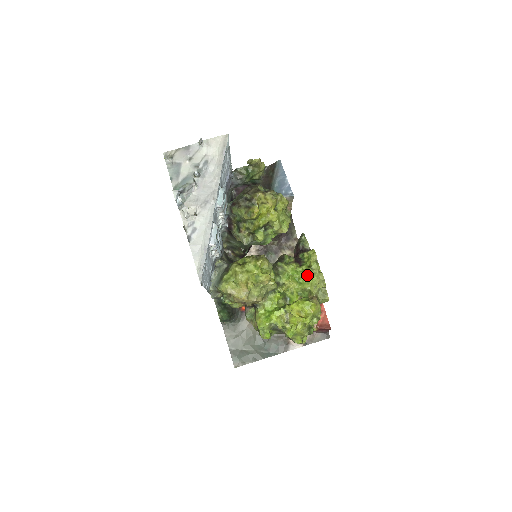
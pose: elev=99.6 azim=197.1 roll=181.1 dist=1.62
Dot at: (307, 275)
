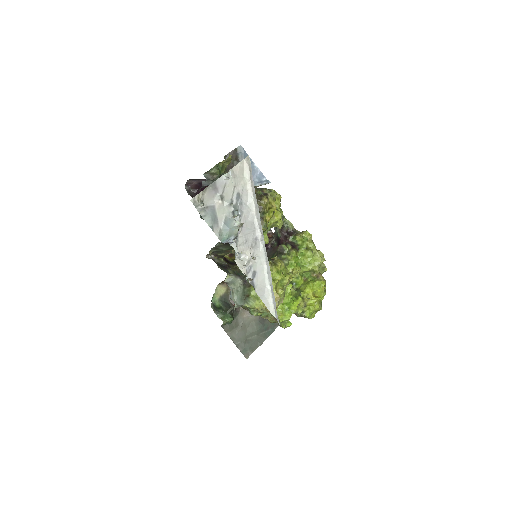
Dot at: (308, 257)
